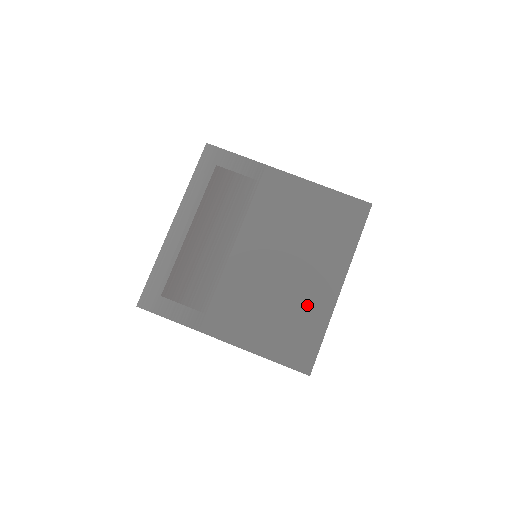
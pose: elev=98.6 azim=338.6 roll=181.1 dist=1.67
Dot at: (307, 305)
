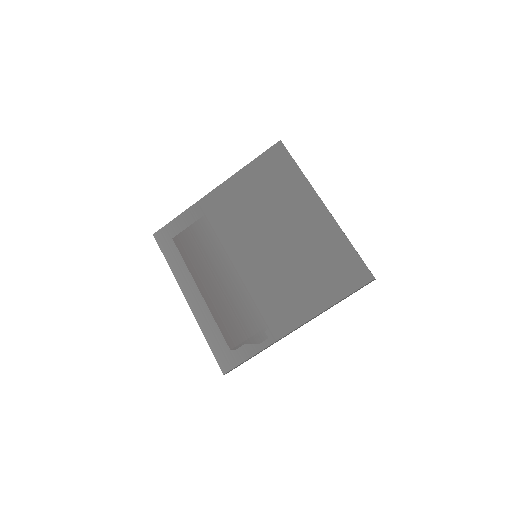
Dot at: (318, 241)
